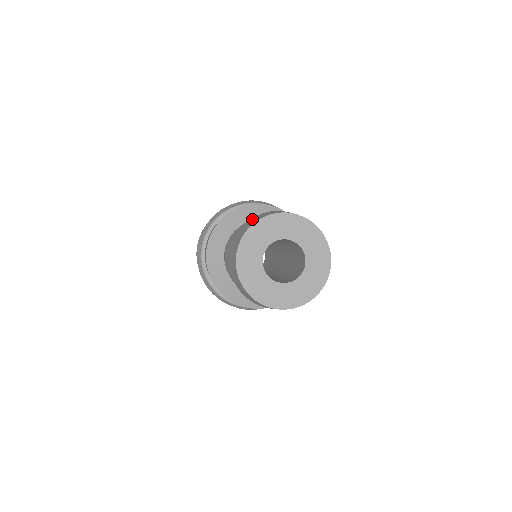
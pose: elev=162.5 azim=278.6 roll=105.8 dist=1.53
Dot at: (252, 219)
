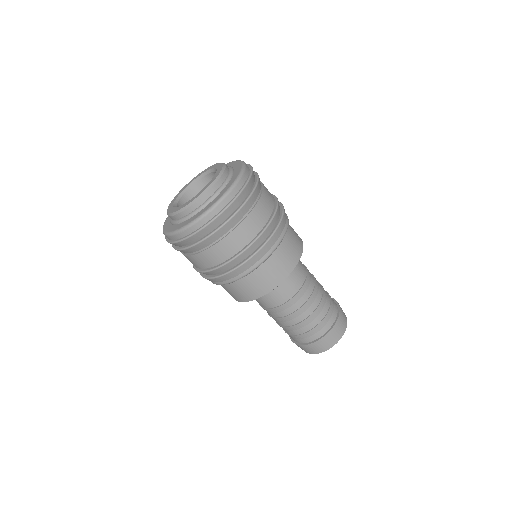
Dot at: (323, 342)
